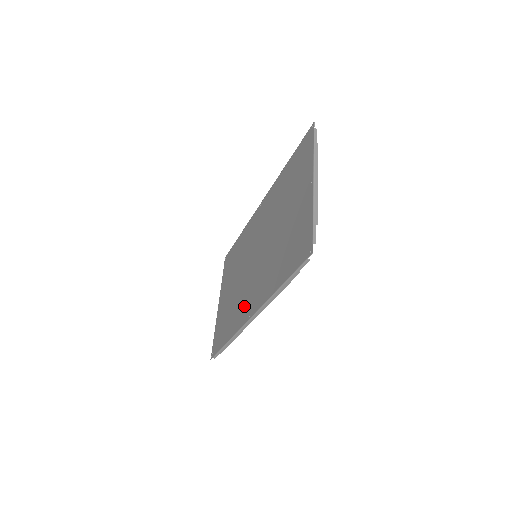
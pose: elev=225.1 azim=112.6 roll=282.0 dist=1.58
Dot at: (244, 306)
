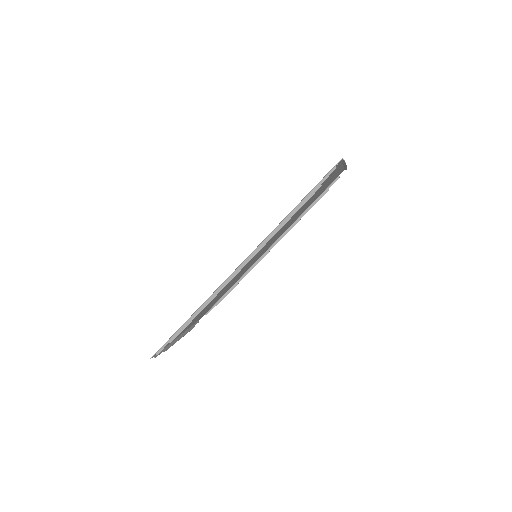
Dot at: occluded
